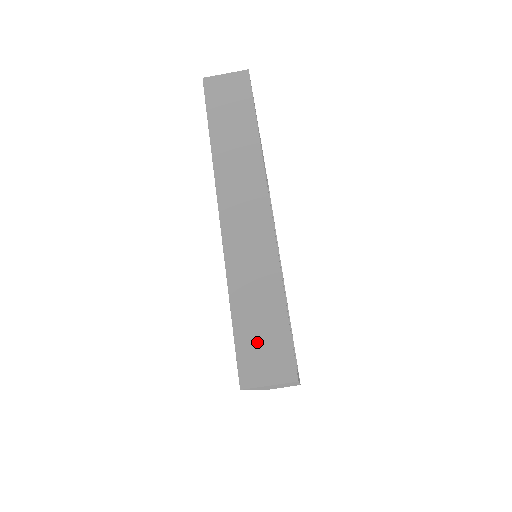
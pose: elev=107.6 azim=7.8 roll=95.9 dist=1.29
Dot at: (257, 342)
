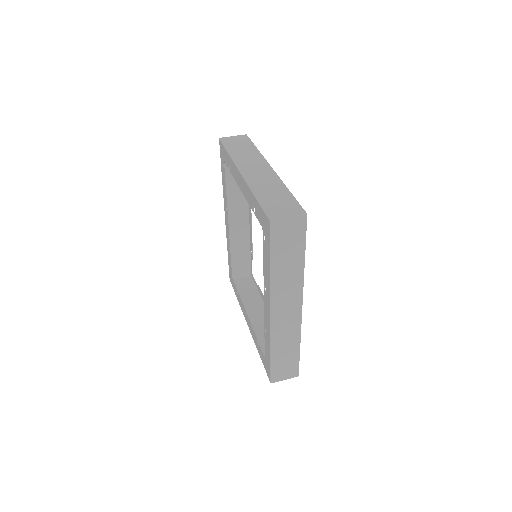
Dot at: (282, 366)
